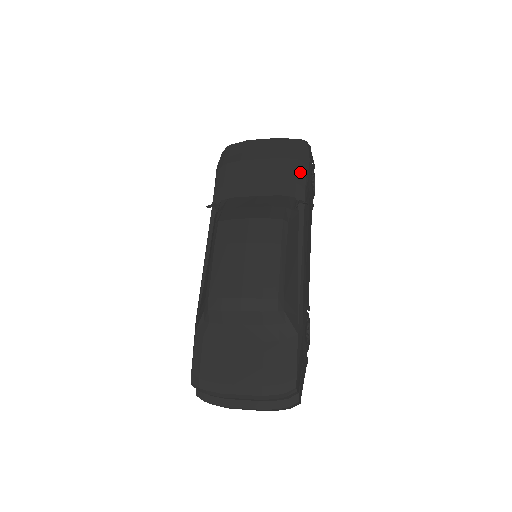
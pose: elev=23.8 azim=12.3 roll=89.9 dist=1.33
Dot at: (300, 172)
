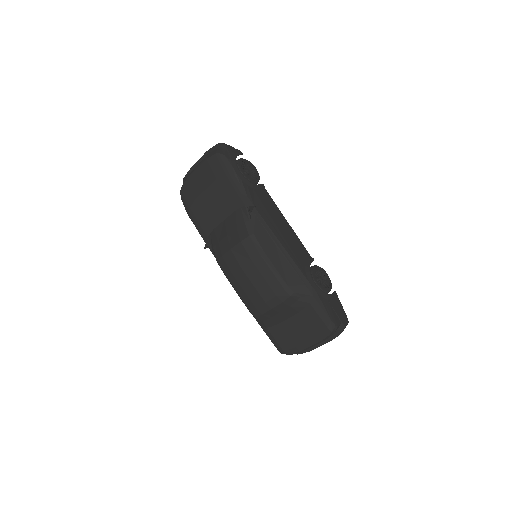
Dot at: (234, 184)
